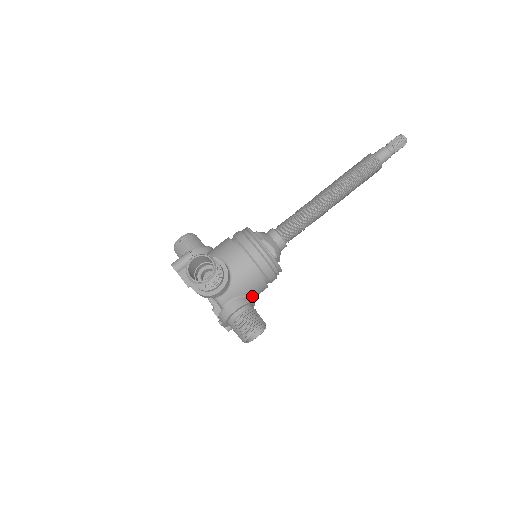
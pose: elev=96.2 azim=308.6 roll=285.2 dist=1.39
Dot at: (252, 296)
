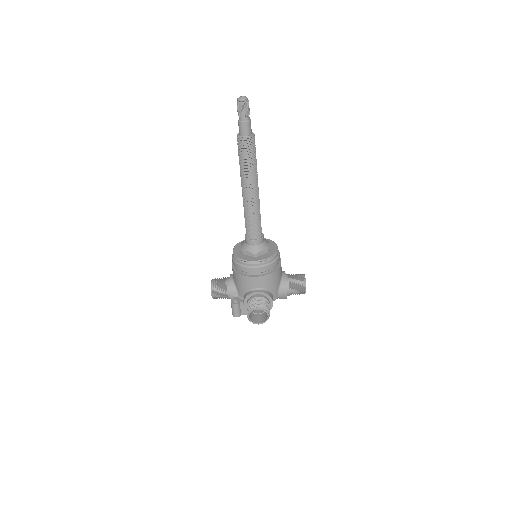
Dot at: (281, 274)
